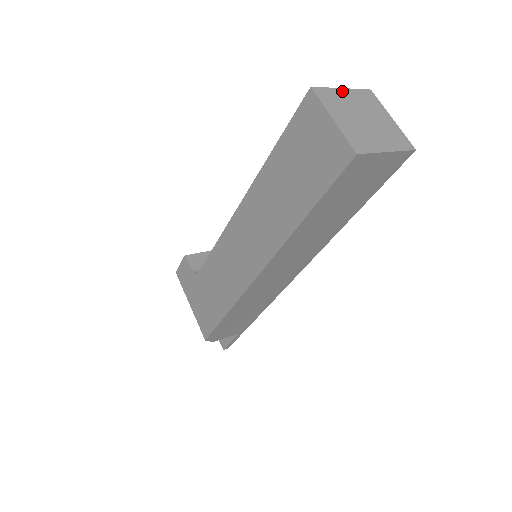
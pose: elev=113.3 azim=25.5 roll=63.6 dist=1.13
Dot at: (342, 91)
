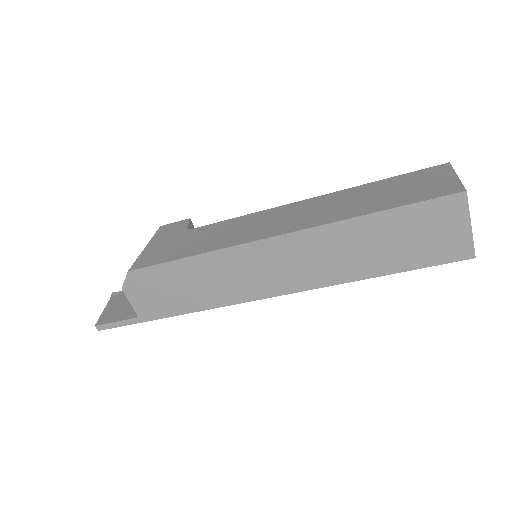
Dot at: occluded
